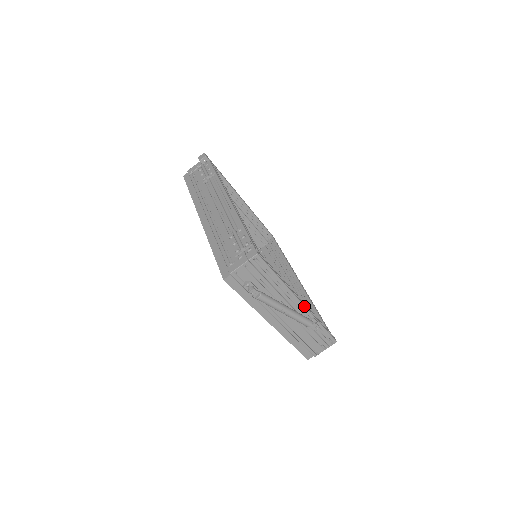
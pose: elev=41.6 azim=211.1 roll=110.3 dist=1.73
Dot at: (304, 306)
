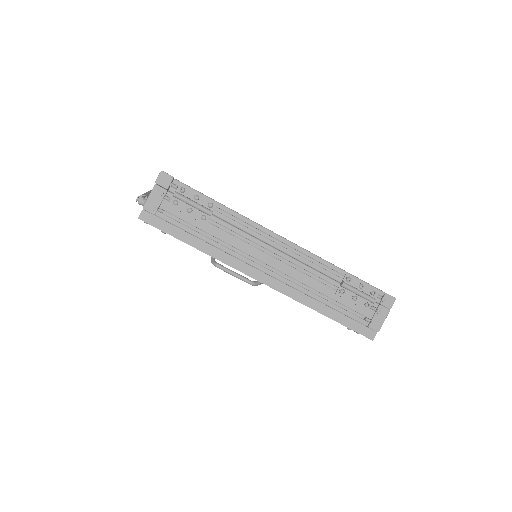
Dot at: occluded
